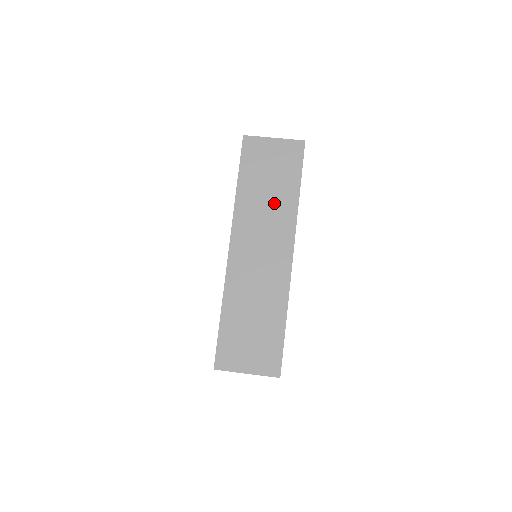
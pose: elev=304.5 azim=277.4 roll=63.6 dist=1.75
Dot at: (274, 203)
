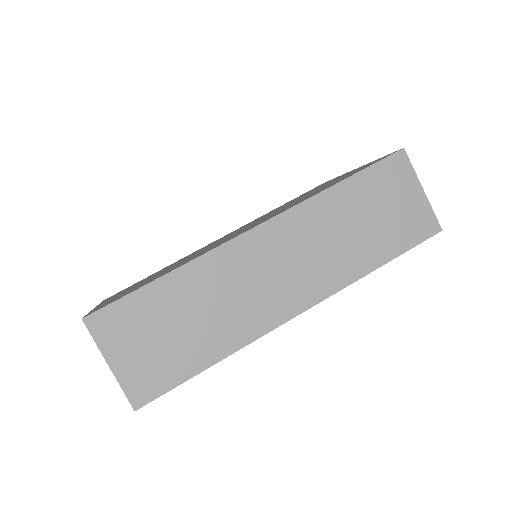
Dot at: (348, 245)
